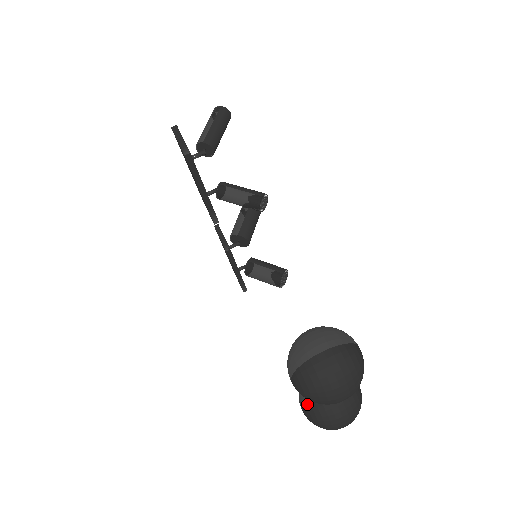
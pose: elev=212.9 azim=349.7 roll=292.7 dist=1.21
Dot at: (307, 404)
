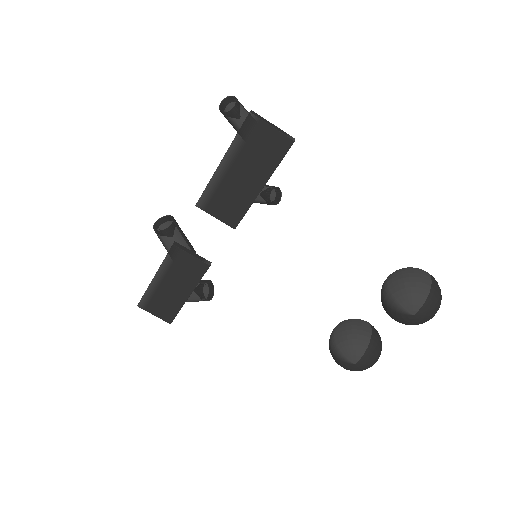
Dot at: (367, 352)
